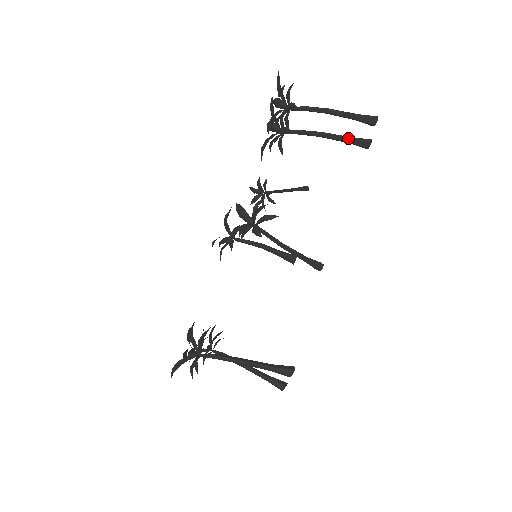
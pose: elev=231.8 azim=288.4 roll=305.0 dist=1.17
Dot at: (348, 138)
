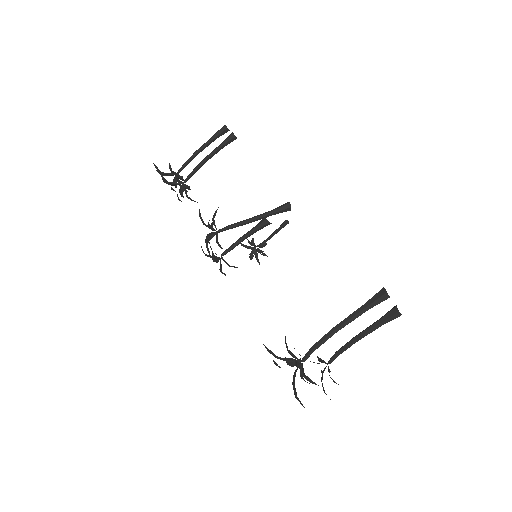
Dot at: (219, 146)
